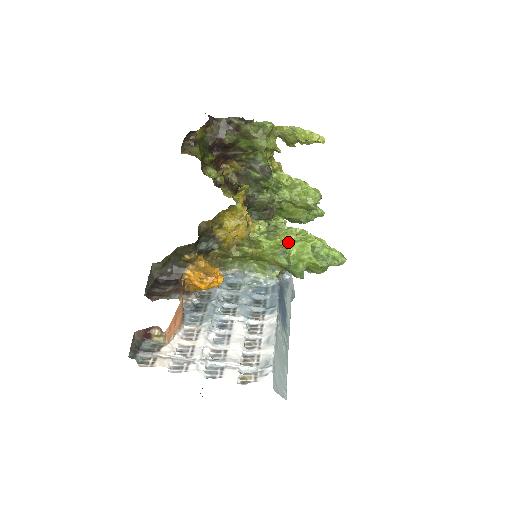
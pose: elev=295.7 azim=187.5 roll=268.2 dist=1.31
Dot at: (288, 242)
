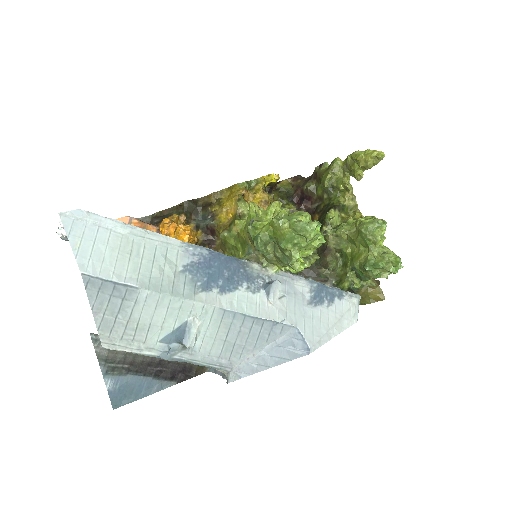
Dot at: (265, 212)
